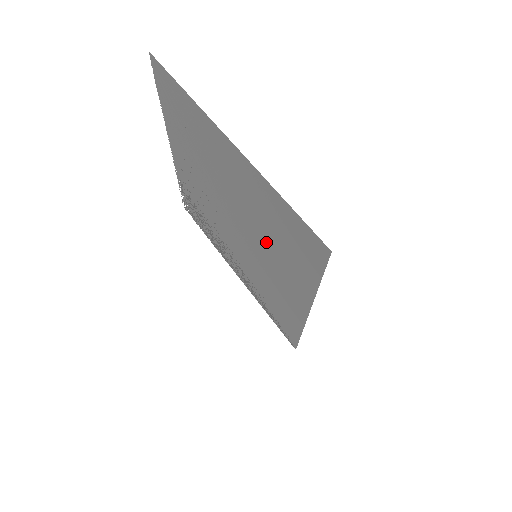
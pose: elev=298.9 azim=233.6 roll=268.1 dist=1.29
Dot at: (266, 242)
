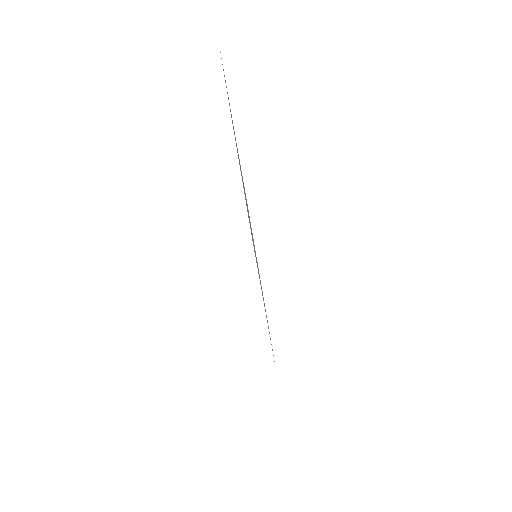
Dot at: occluded
